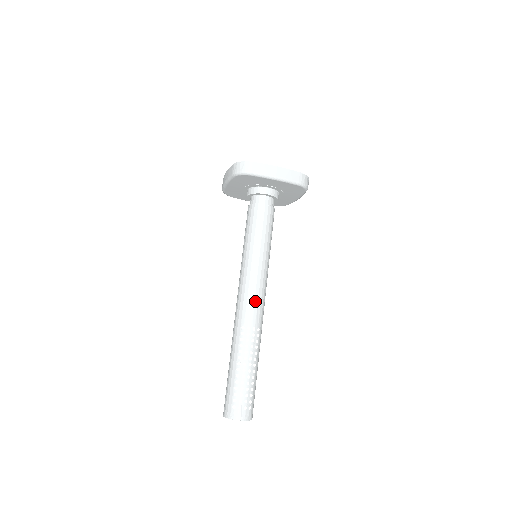
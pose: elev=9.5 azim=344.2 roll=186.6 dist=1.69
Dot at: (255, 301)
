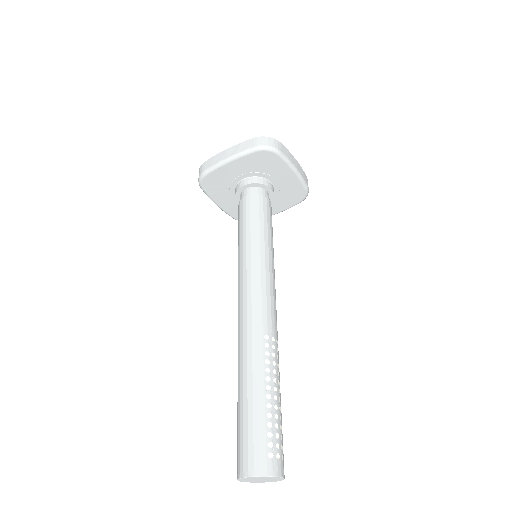
Dot at: (274, 305)
